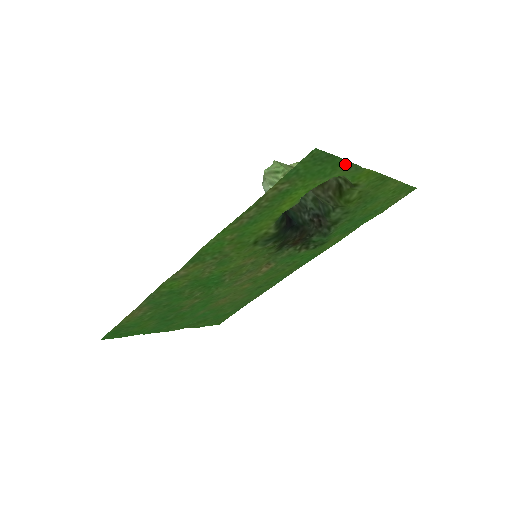
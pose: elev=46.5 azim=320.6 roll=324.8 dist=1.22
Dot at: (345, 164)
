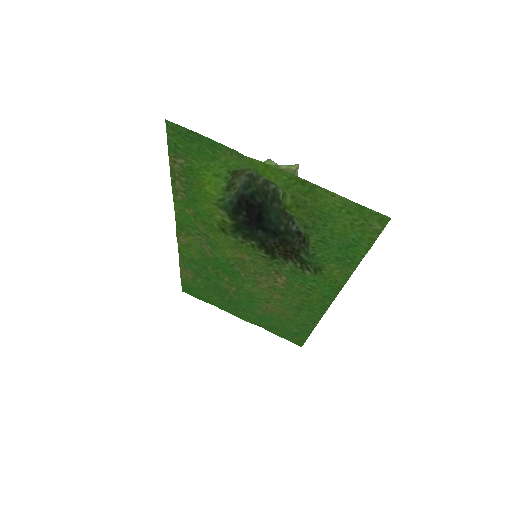
Dot at: (220, 146)
